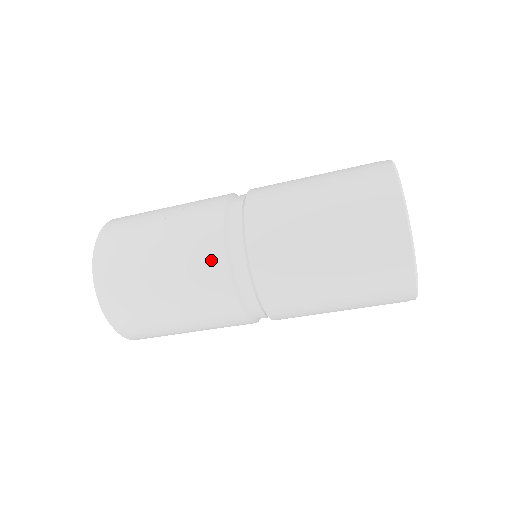
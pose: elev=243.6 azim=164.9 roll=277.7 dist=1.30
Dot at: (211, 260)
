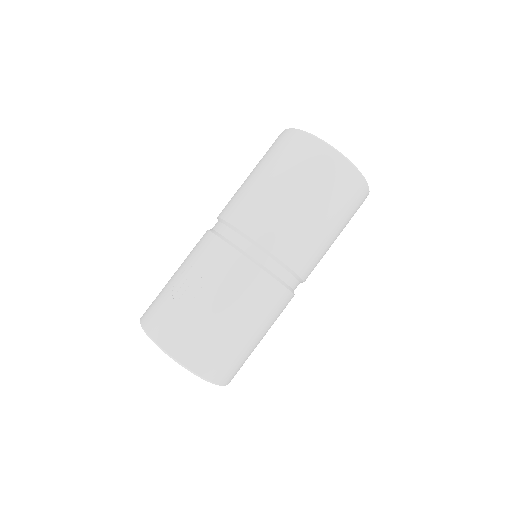
Dot at: (262, 286)
